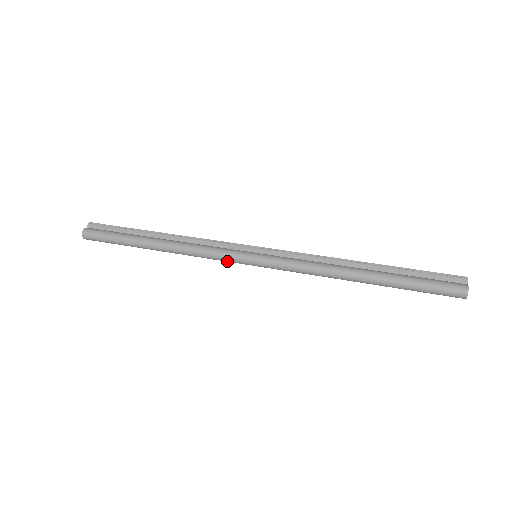
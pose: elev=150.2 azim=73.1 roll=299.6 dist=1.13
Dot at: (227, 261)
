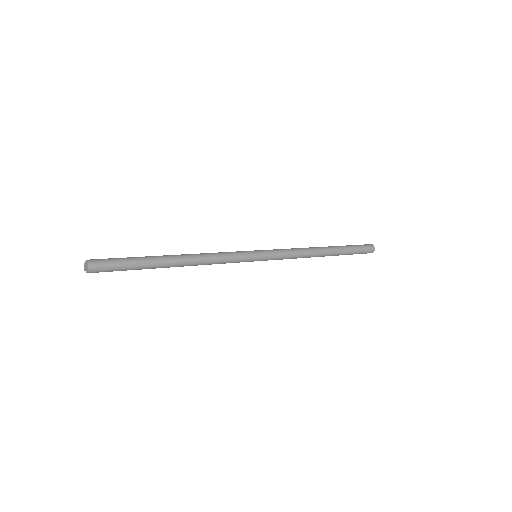
Dot at: (240, 258)
